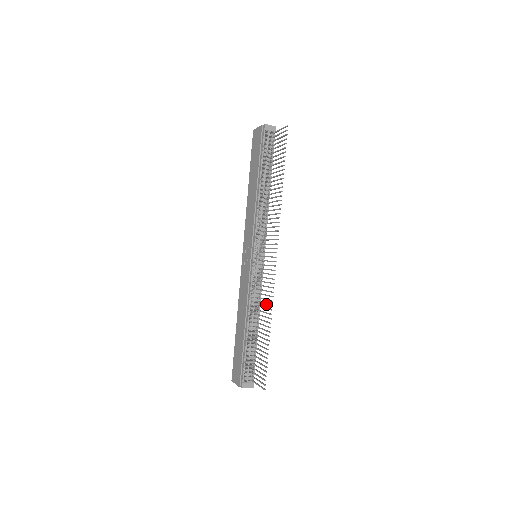
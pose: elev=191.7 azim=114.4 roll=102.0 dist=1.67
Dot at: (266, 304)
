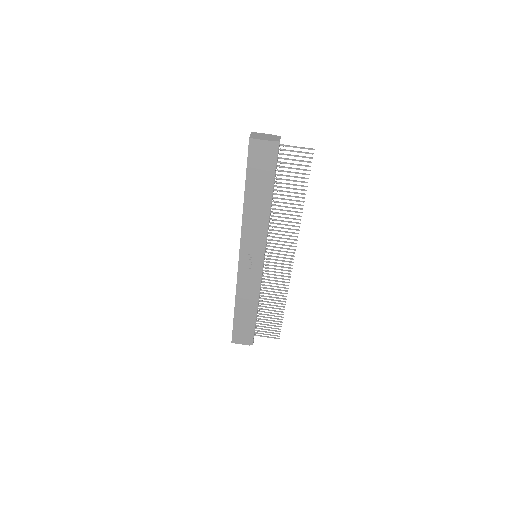
Dot at: occluded
